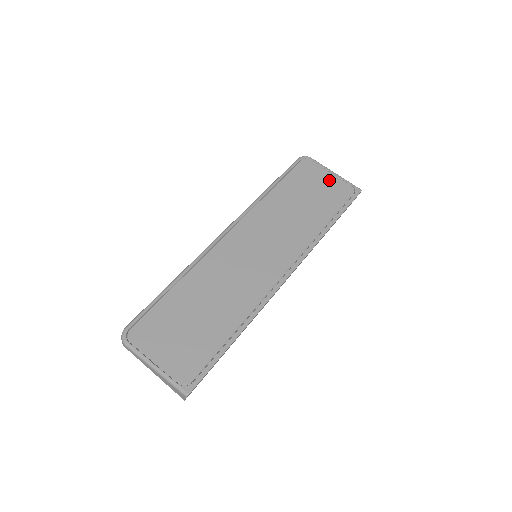
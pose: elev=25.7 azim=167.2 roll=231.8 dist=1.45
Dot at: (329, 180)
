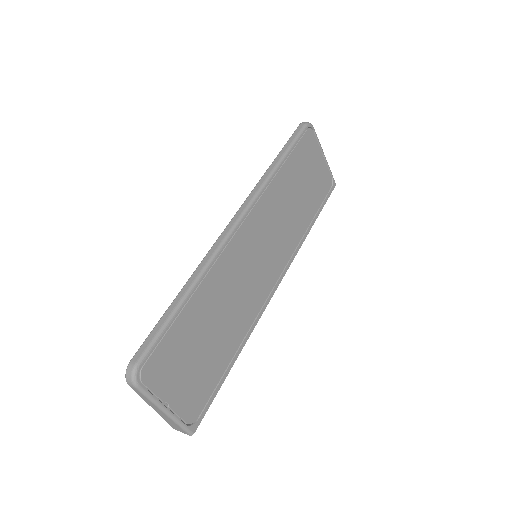
Dot at: (320, 165)
